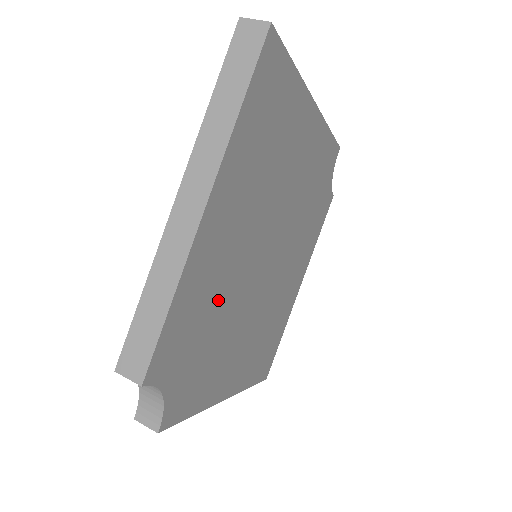
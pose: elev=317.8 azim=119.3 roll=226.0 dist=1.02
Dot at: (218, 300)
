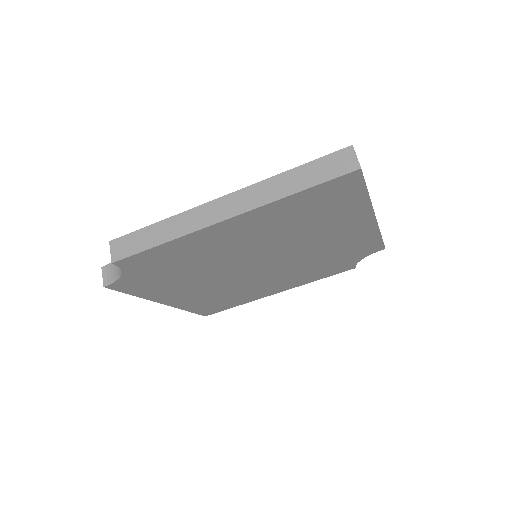
Dot at: (199, 261)
